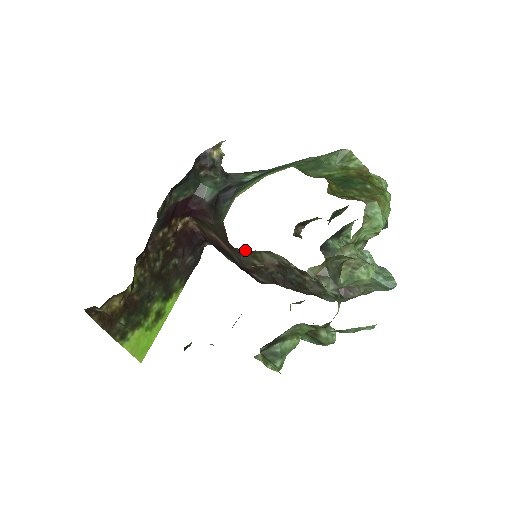
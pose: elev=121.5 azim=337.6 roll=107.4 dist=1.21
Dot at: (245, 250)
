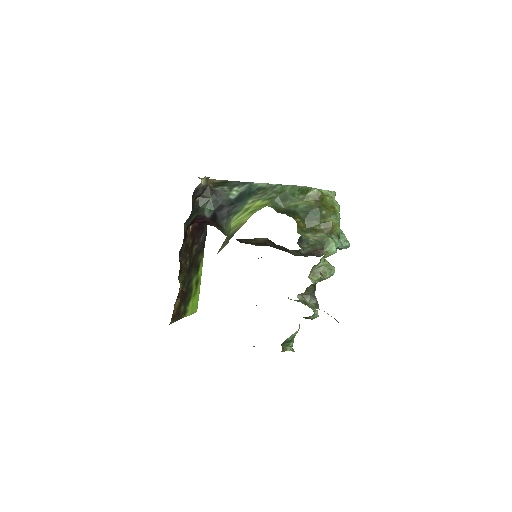
Dot at: (244, 239)
